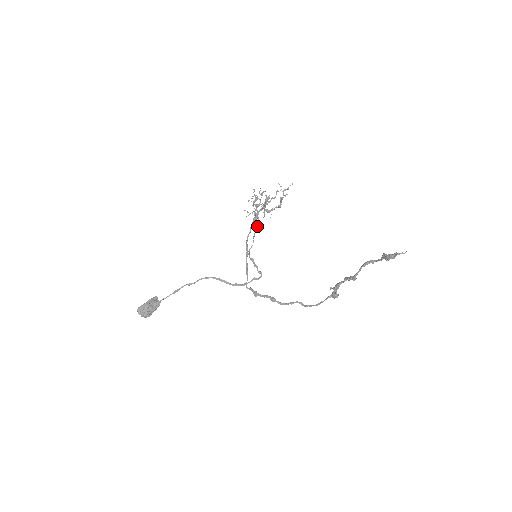
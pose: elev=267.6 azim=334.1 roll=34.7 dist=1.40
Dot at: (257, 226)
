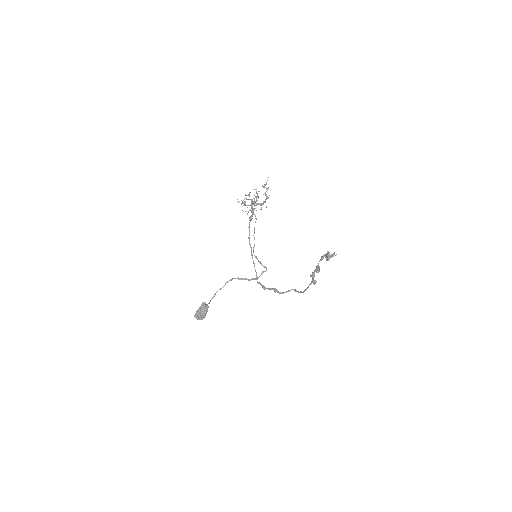
Dot at: occluded
